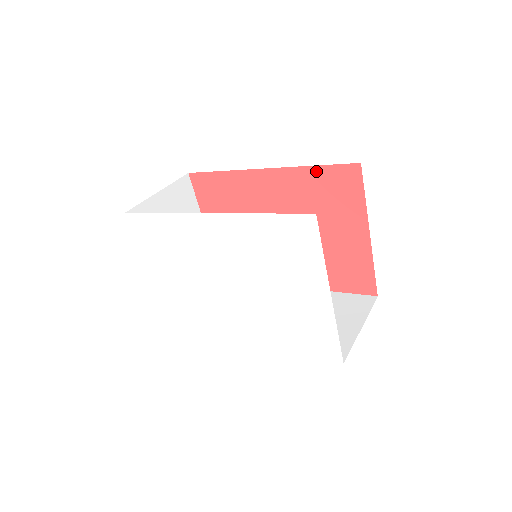
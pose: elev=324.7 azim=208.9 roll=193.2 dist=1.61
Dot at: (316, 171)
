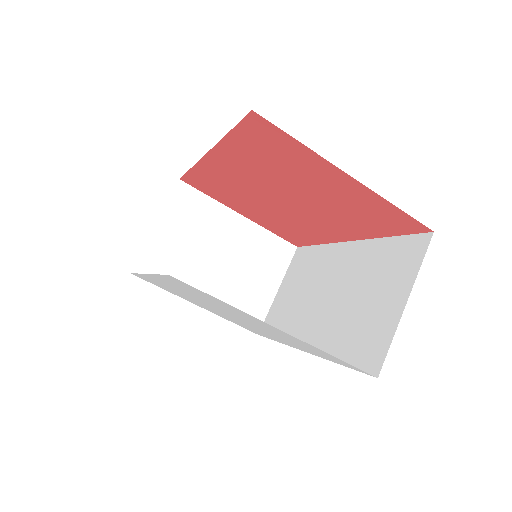
Dot at: (235, 137)
